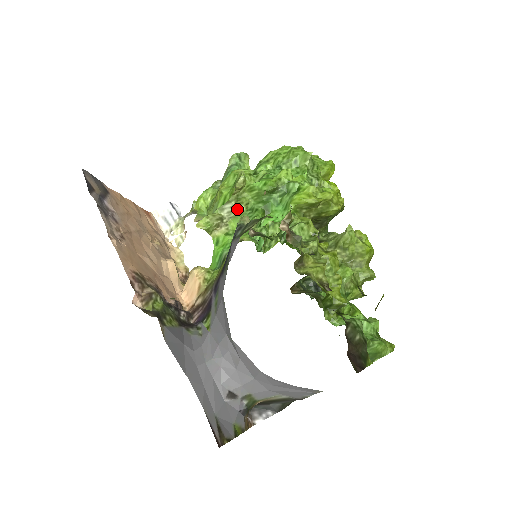
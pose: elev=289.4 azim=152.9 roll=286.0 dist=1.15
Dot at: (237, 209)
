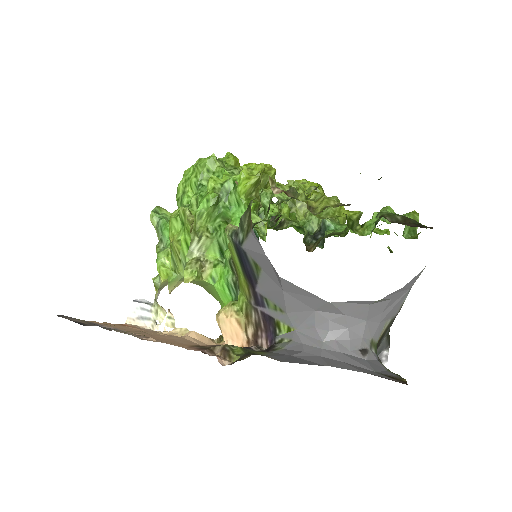
Dot at: (204, 240)
